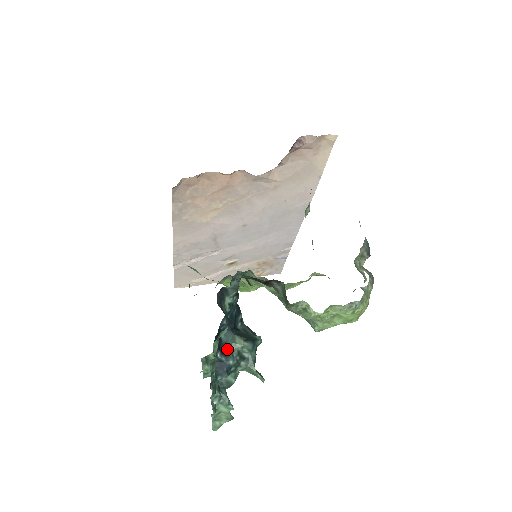
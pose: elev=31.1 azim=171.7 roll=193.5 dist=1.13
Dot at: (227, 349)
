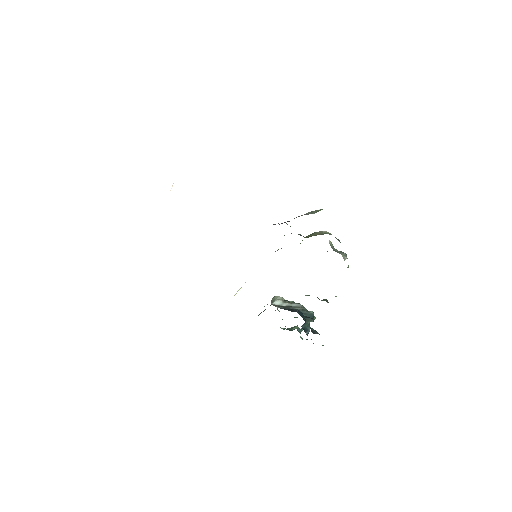
Dot at: (306, 328)
